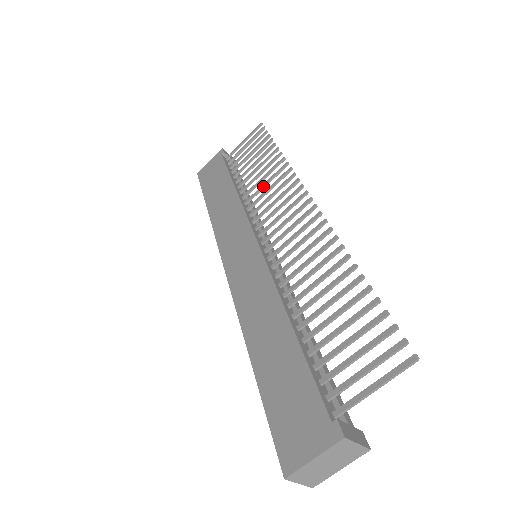
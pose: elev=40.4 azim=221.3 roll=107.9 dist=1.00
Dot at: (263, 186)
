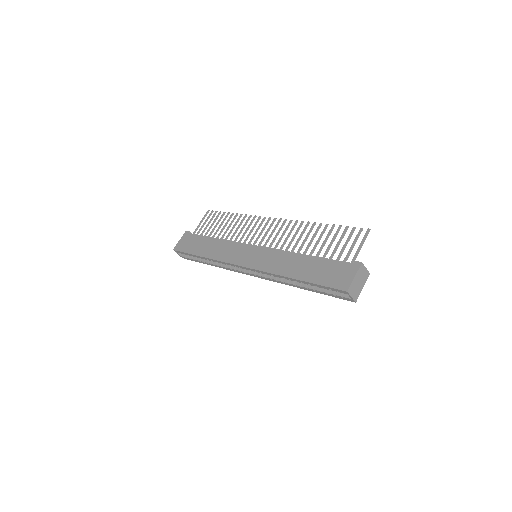
Dot at: (237, 229)
